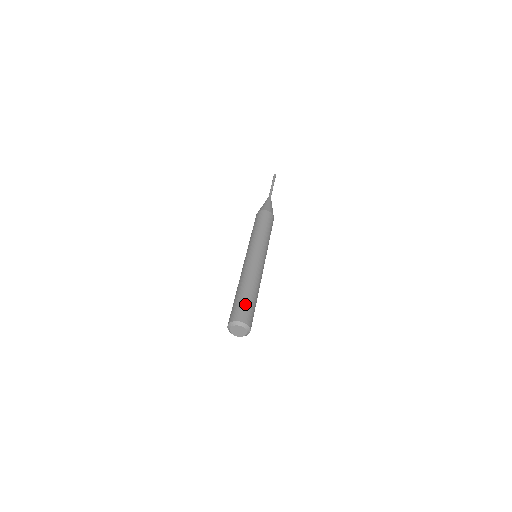
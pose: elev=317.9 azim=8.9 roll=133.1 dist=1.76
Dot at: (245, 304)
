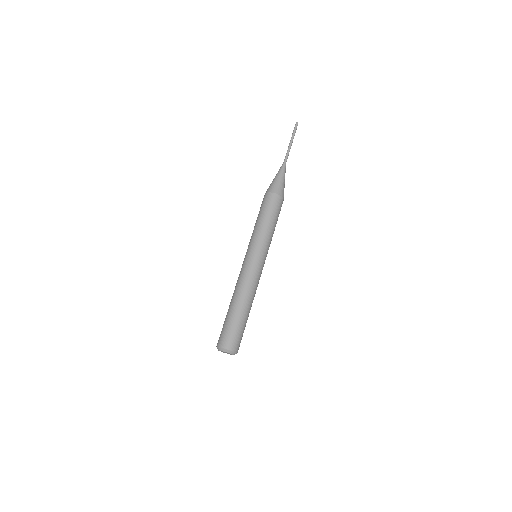
Dot at: (232, 328)
